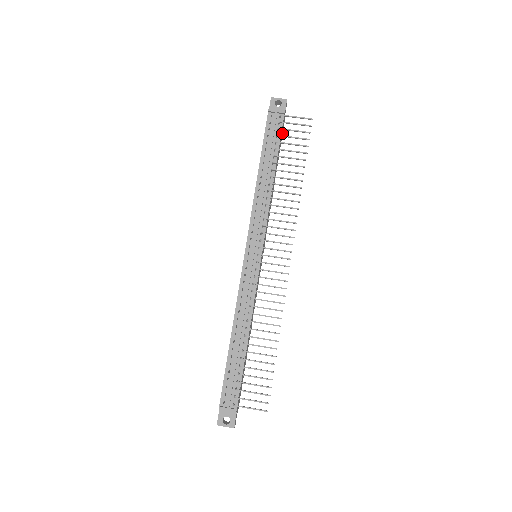
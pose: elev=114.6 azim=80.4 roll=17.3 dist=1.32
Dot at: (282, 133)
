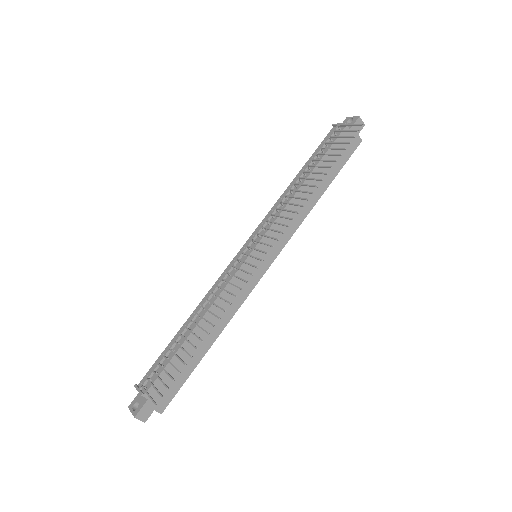
Dot at: (350, 152)
